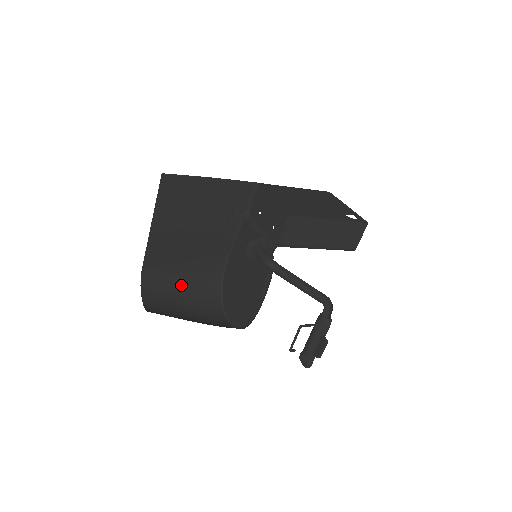
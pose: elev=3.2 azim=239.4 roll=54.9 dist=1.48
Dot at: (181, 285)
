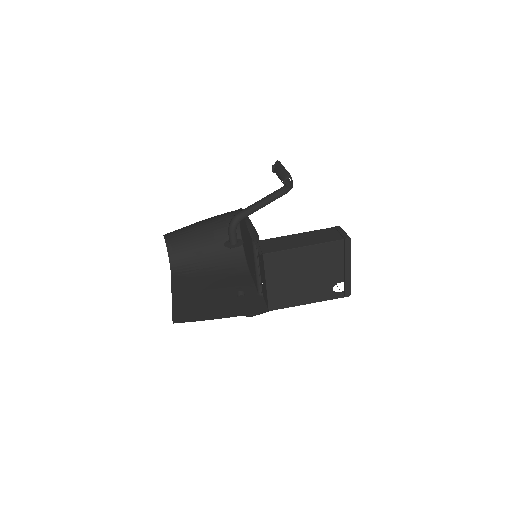
Dot at: (199, 222)
